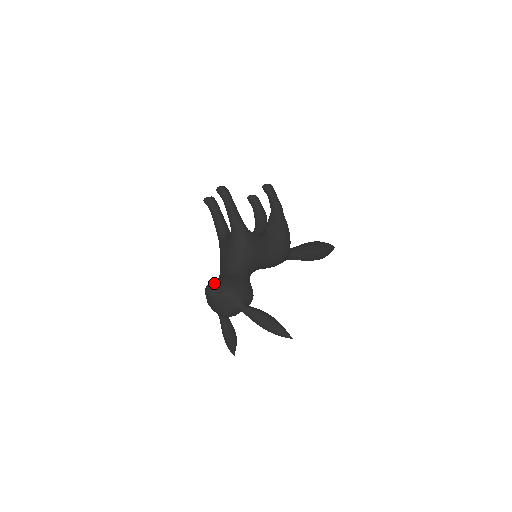
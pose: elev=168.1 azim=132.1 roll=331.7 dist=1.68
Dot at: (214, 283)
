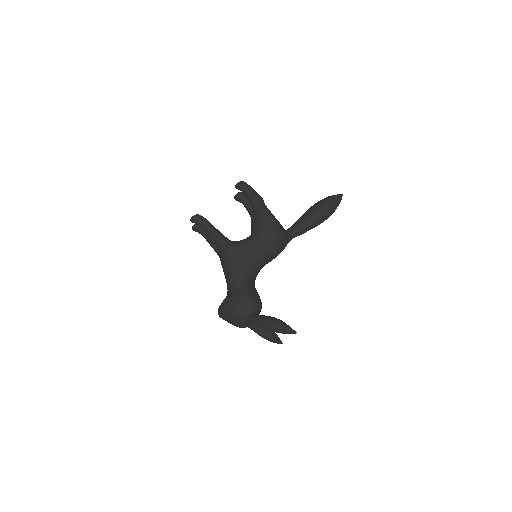
Dot at: (220, 307)
